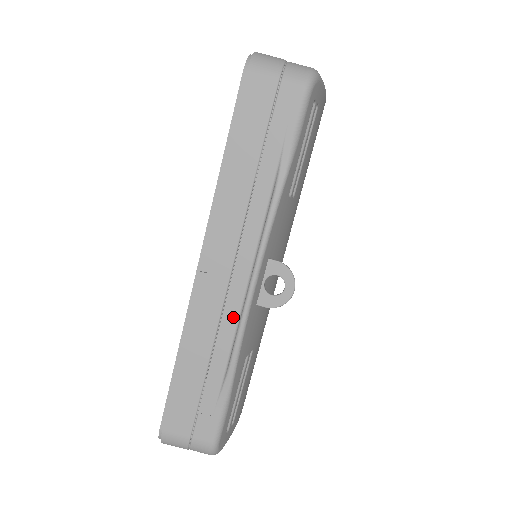
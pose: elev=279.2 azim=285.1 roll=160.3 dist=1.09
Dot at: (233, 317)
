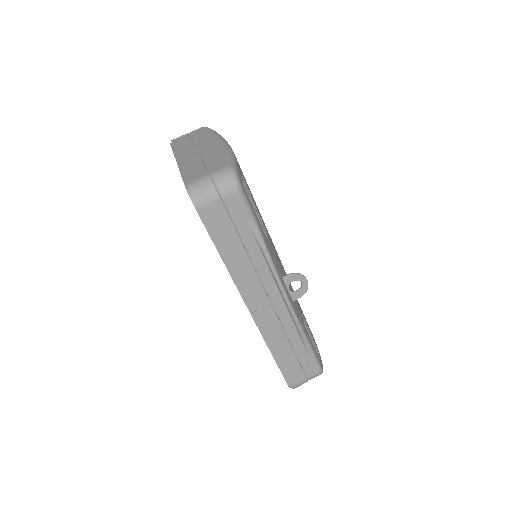
Dot at: (286, 317)
